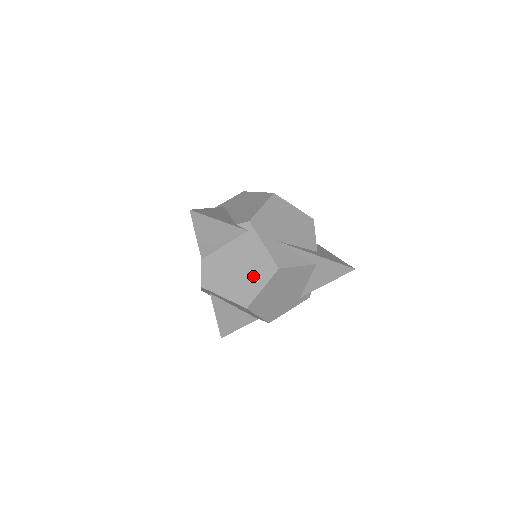
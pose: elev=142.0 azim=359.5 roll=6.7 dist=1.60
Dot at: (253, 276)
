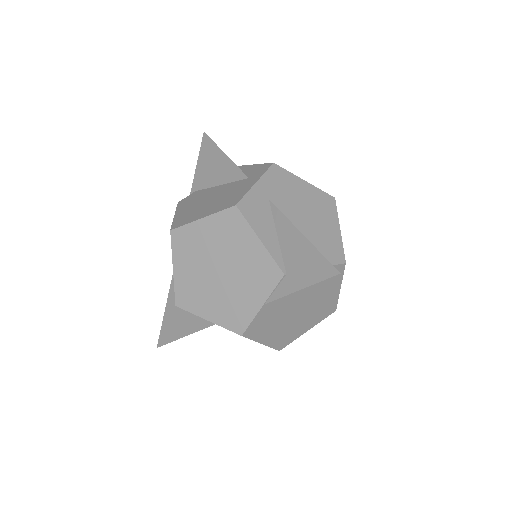
Dot at: (308, 319)
